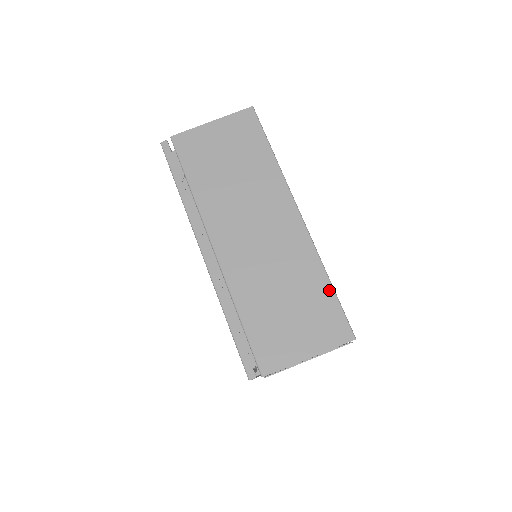
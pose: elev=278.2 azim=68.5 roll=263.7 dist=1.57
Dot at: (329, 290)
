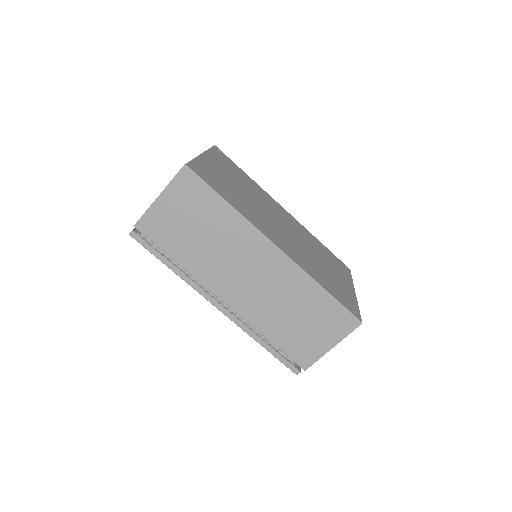
Dot at: (327, 297)
